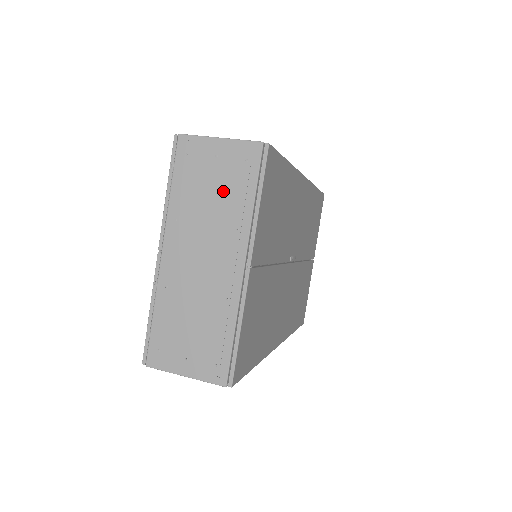
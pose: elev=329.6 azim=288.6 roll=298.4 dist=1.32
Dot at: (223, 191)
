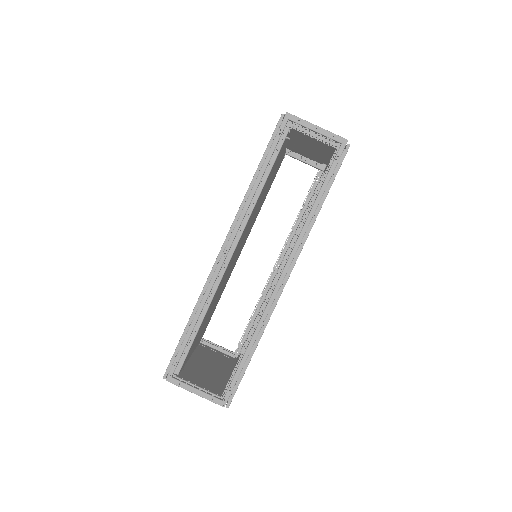
Dot at: (208, 386)
